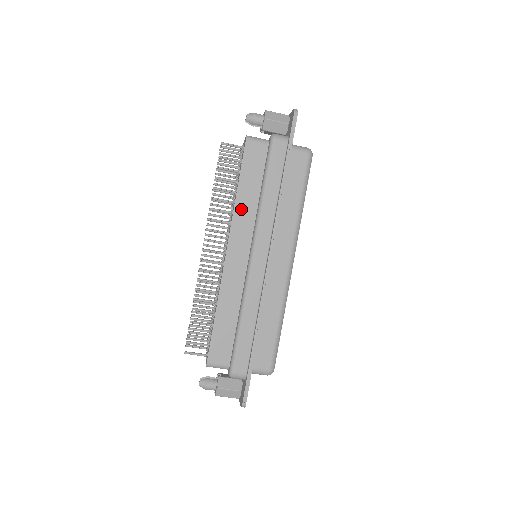
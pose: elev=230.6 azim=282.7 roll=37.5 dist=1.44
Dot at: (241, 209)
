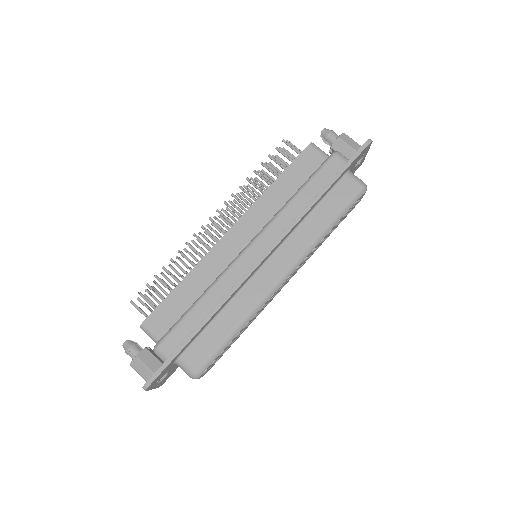
Dot at: (267, 200)
